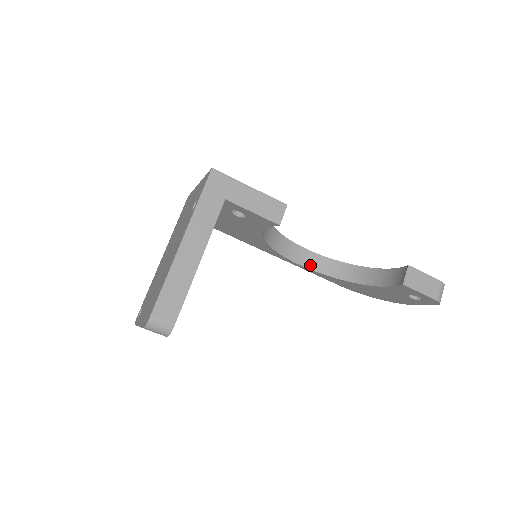
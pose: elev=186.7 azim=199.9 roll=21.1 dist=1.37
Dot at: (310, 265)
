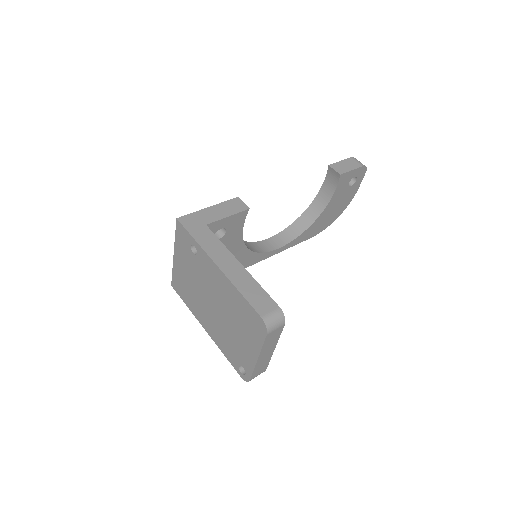
Dot at: (283, 242)
